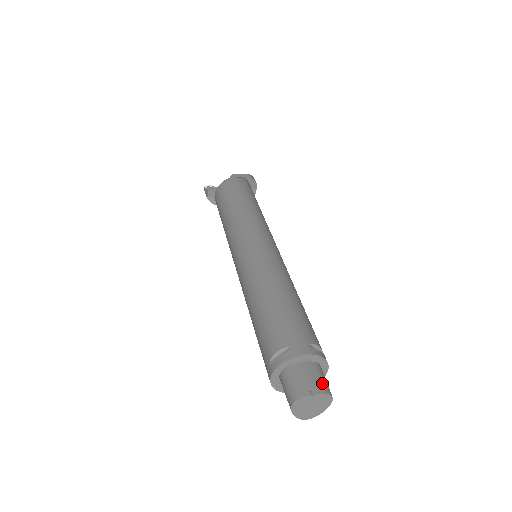
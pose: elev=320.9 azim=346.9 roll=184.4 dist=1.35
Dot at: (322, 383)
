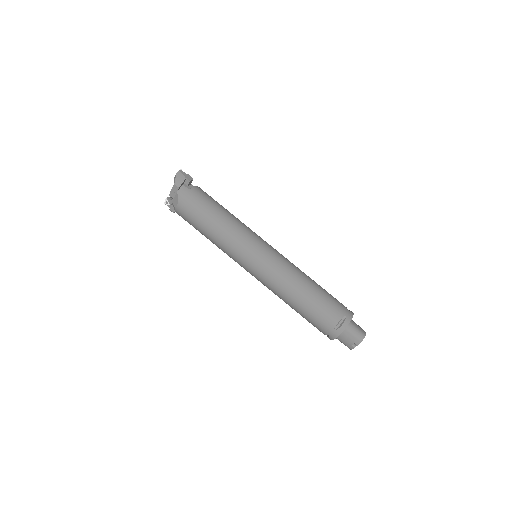
Dot at: (355, 338)
